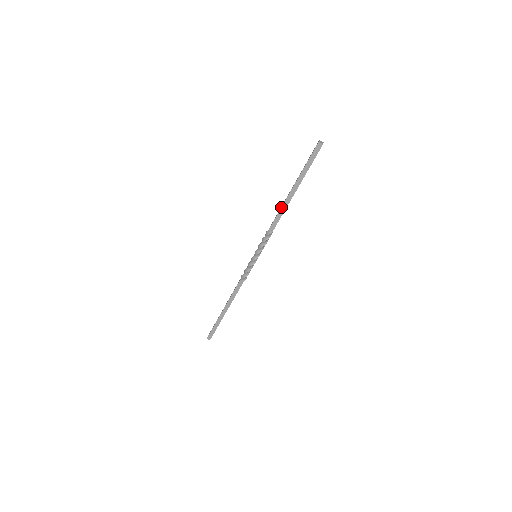
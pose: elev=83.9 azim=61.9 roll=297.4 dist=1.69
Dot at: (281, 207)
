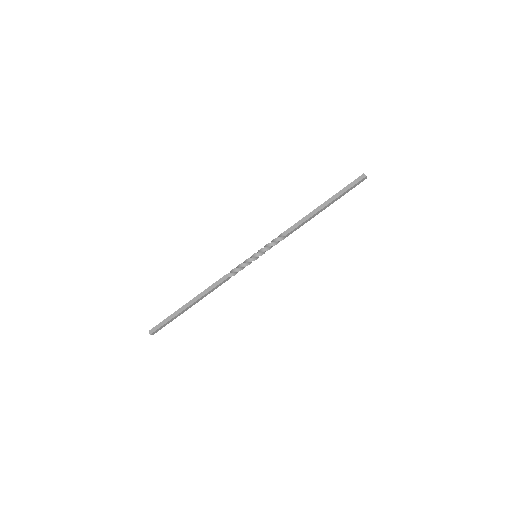
Dot at: (305, 216)
